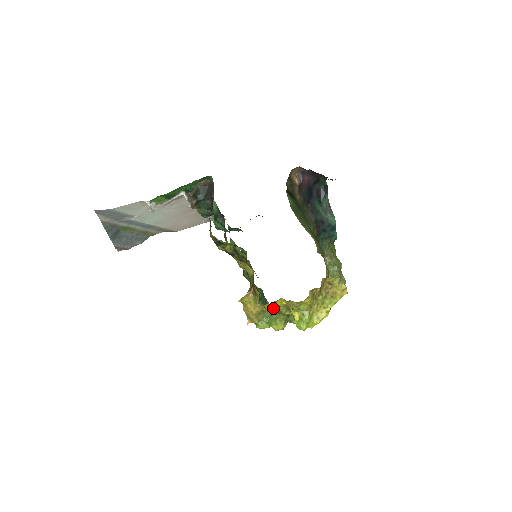
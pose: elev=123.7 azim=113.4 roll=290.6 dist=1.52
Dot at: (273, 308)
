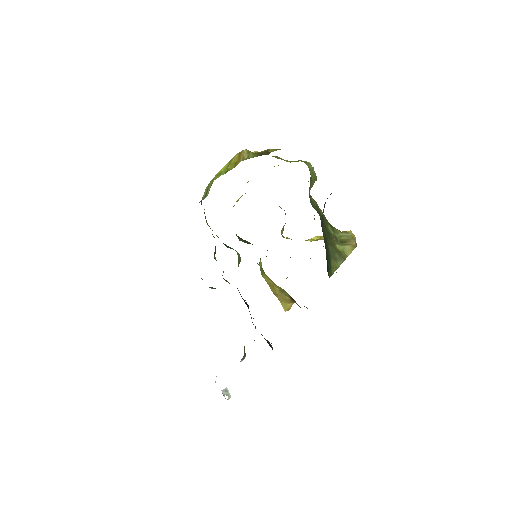
Dot at: occluded
